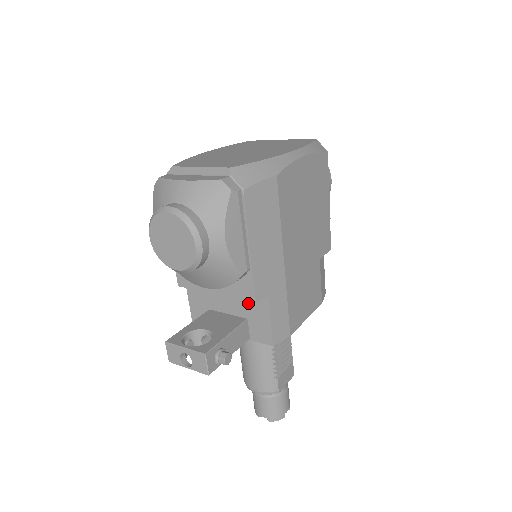
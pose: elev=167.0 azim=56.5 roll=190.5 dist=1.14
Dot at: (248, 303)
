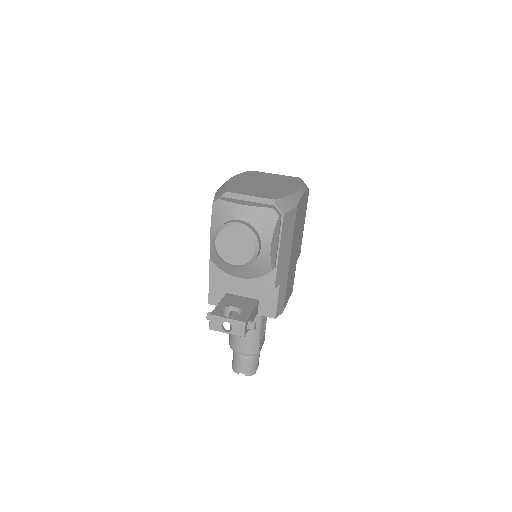
Dot at: (262, 289)
